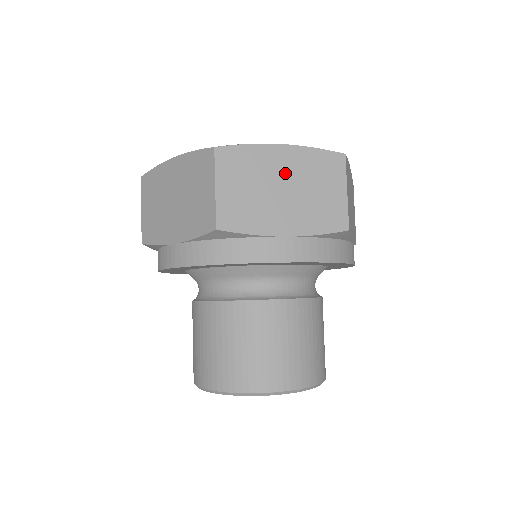
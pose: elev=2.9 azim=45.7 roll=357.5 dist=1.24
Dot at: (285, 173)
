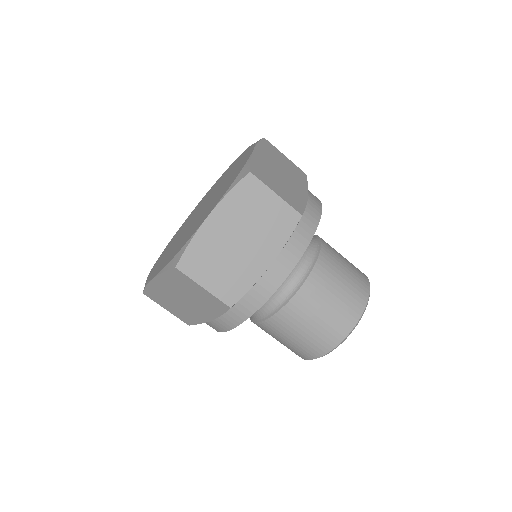
Dot at: (271, 164)
